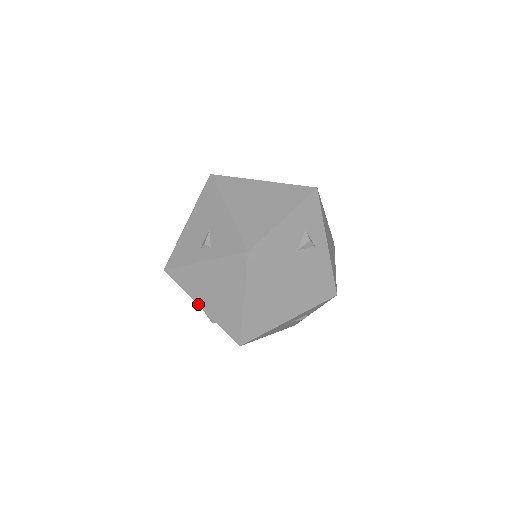
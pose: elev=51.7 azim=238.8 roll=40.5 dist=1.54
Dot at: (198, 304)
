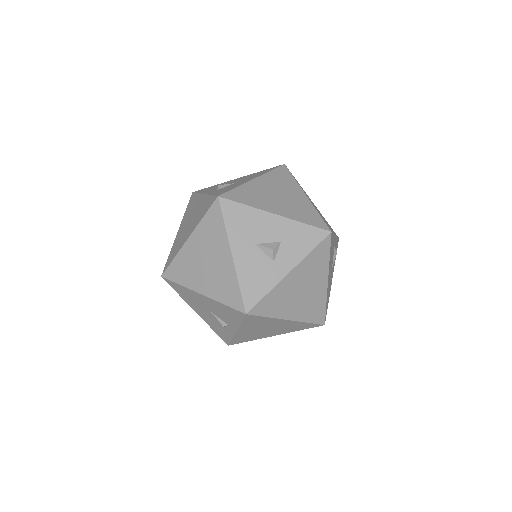
Dot at: (179, 228)
